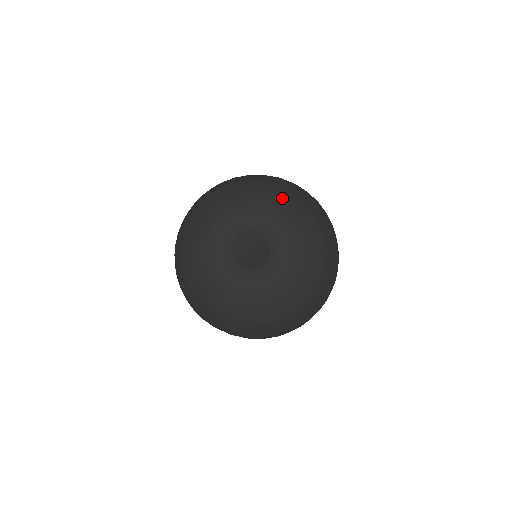
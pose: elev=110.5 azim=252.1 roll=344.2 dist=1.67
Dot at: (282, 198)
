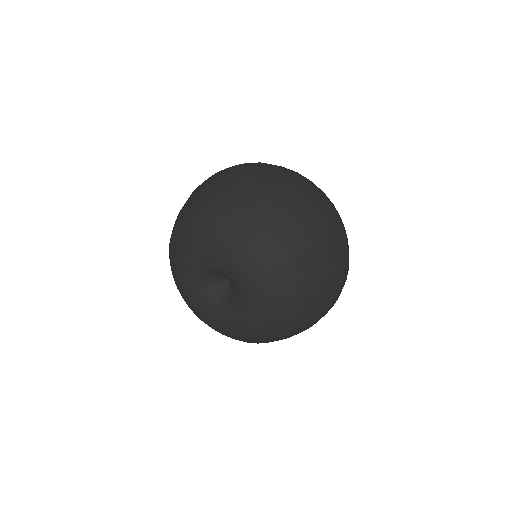
Dot at: (251, 244)
